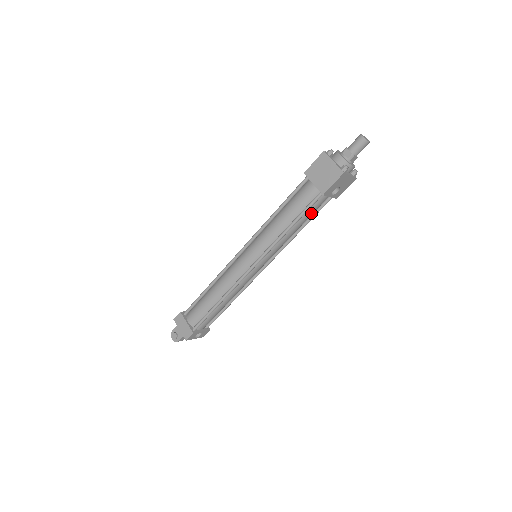
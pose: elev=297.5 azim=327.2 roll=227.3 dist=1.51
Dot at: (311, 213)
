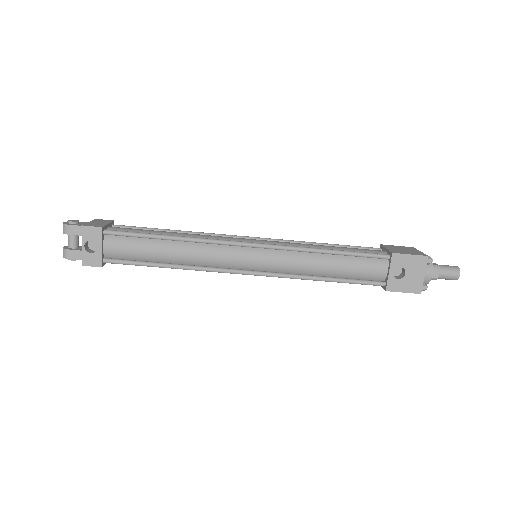
Dot at: (356, 268)
